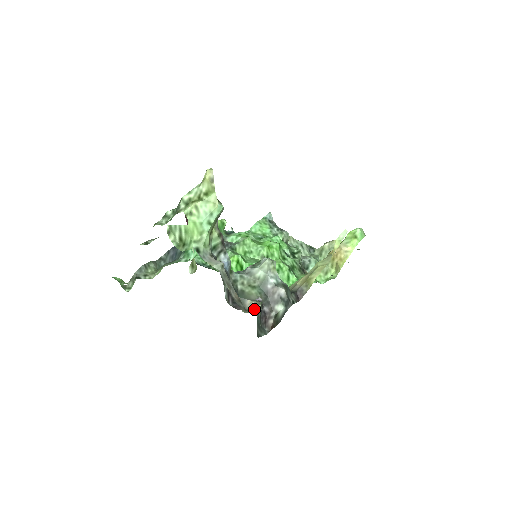
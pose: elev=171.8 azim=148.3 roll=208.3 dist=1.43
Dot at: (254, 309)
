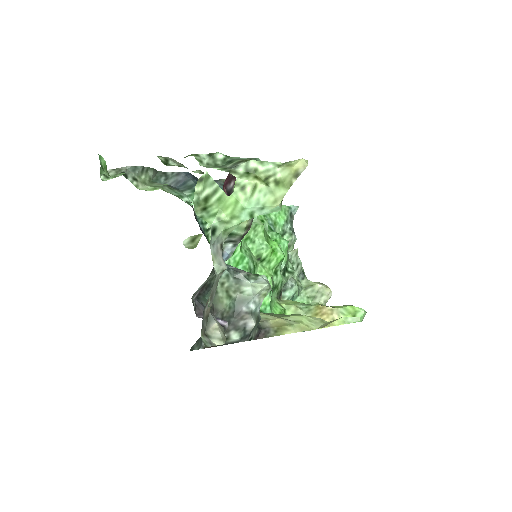
Dot at: (214, 340)
